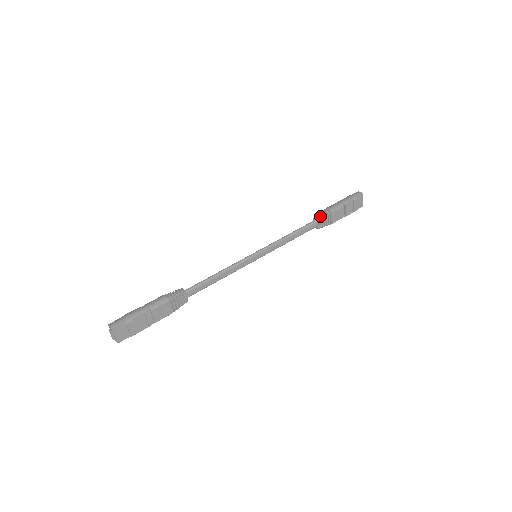
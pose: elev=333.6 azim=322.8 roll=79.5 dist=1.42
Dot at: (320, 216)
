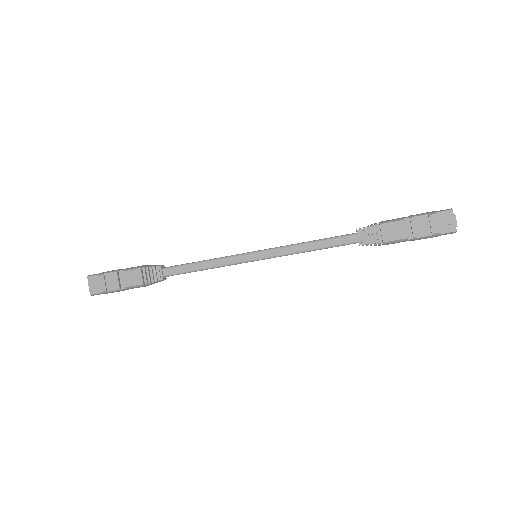
Dot at: (363, 227)
